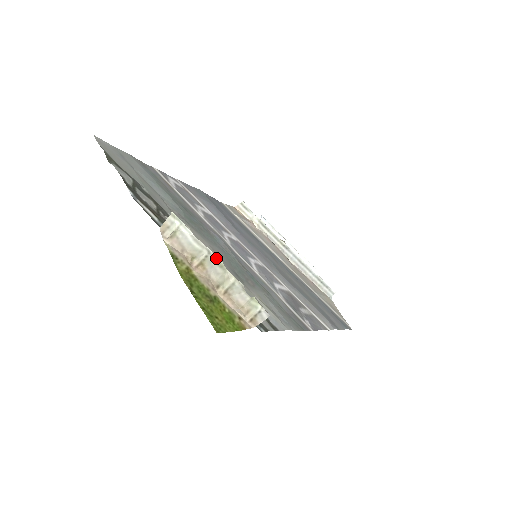
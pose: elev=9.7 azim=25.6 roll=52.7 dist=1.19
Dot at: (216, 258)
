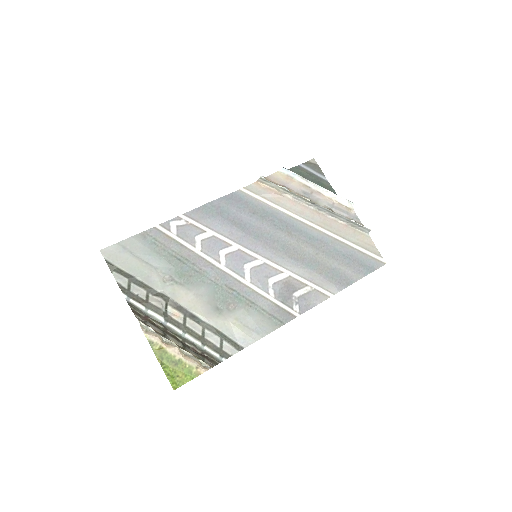
Dot at: (172, 342)
